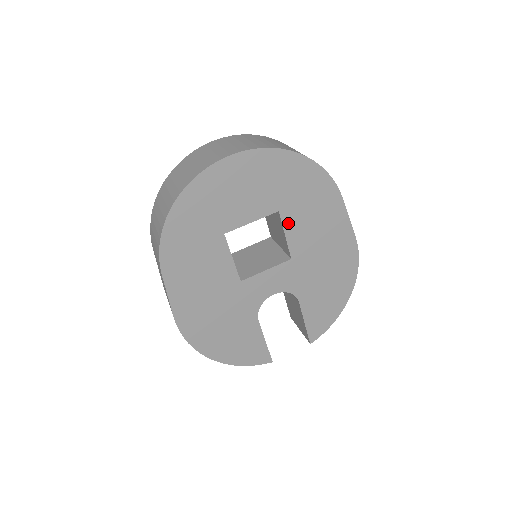
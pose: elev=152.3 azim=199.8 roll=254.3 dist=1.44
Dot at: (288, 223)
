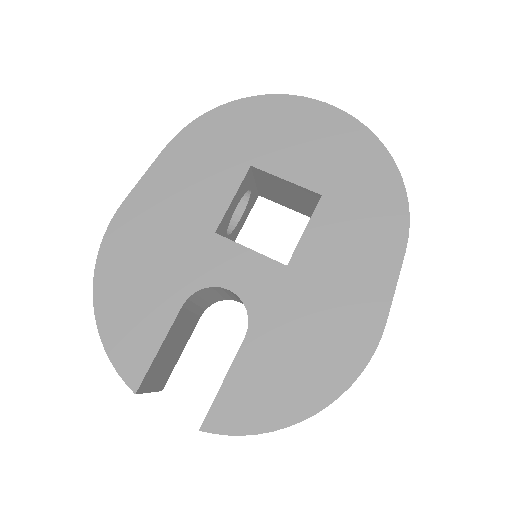
Dot at: (320, 219)
